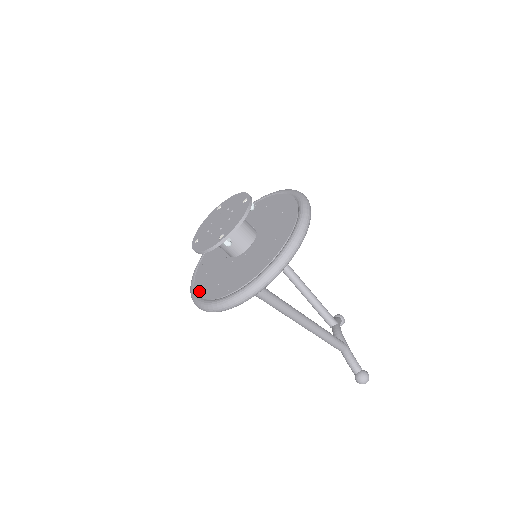
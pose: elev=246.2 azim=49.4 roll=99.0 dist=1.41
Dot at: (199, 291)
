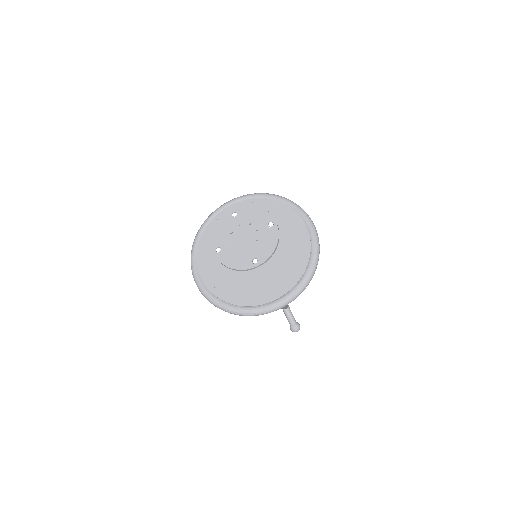
Dot at: (211, 288)
